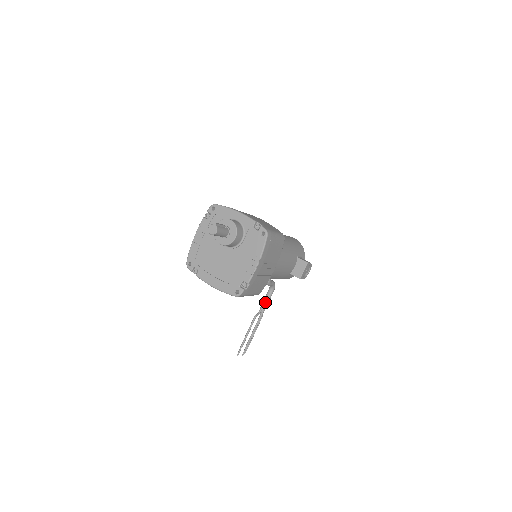
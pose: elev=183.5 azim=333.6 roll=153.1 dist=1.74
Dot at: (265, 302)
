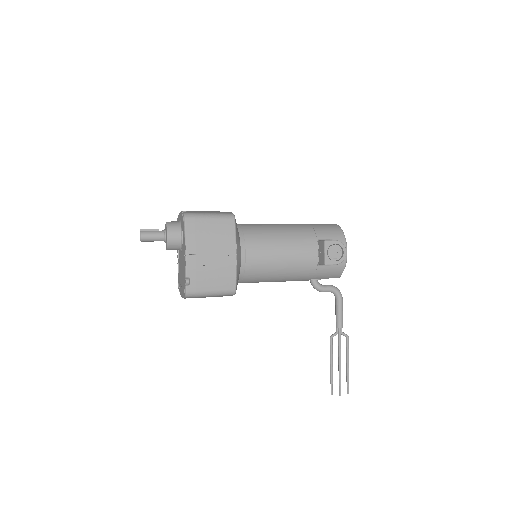
Dot at: (336, 316)
